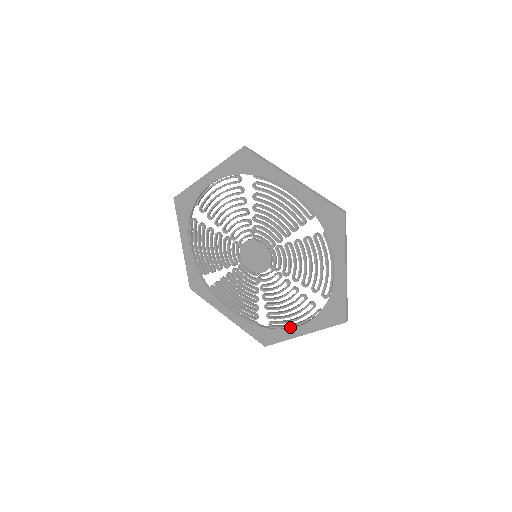
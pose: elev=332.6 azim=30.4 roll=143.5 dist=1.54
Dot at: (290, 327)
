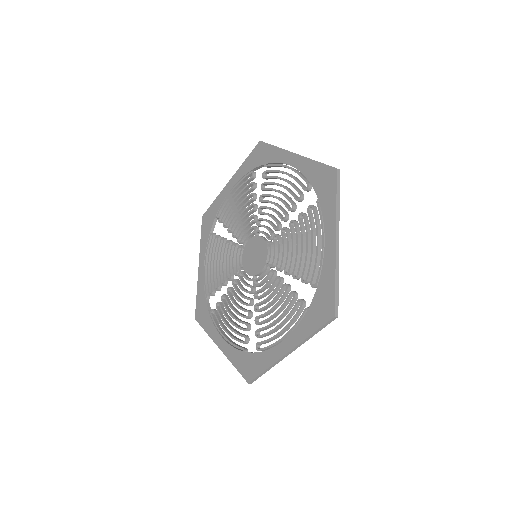
Dot at: (277, 345)
